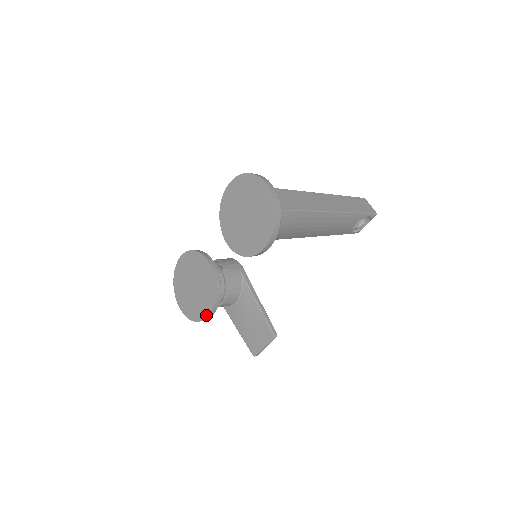
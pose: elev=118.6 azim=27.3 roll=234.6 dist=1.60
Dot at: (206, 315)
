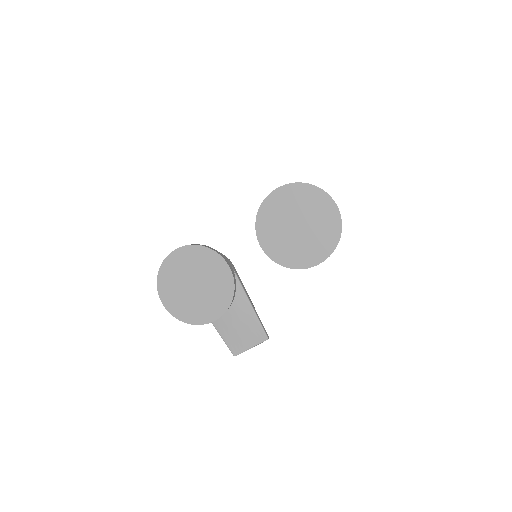
Dot at: (212, 319)
